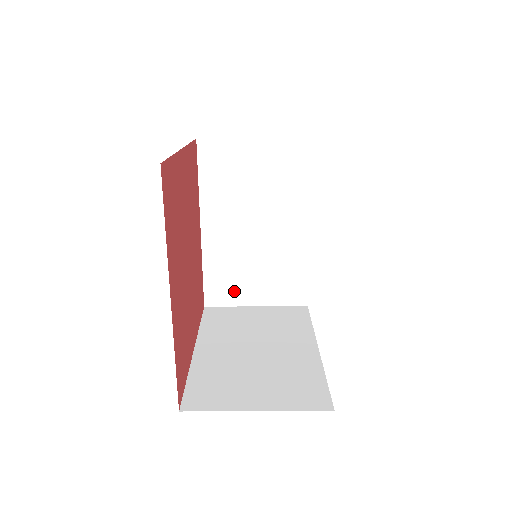
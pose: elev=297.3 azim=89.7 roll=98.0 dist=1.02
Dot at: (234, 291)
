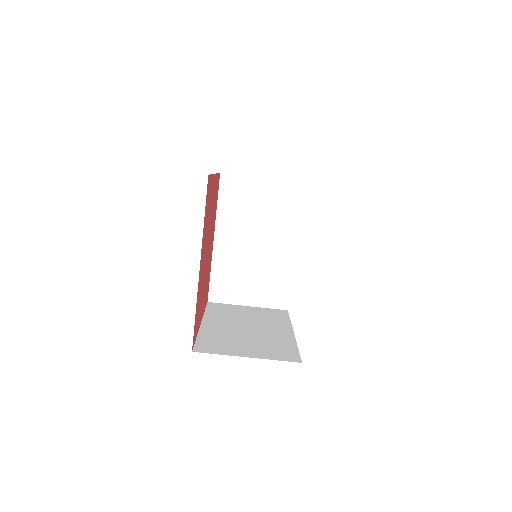
Dot at: (232, 292)
